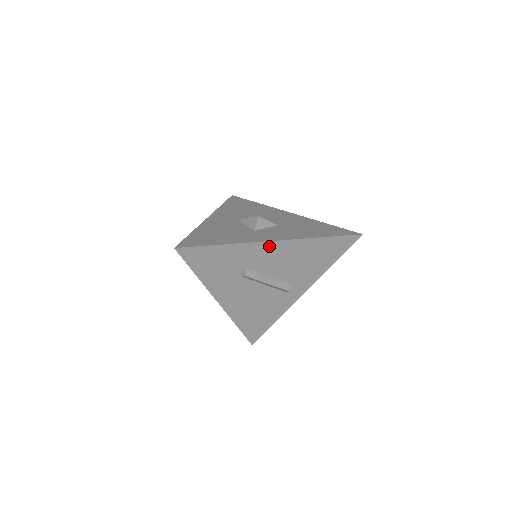
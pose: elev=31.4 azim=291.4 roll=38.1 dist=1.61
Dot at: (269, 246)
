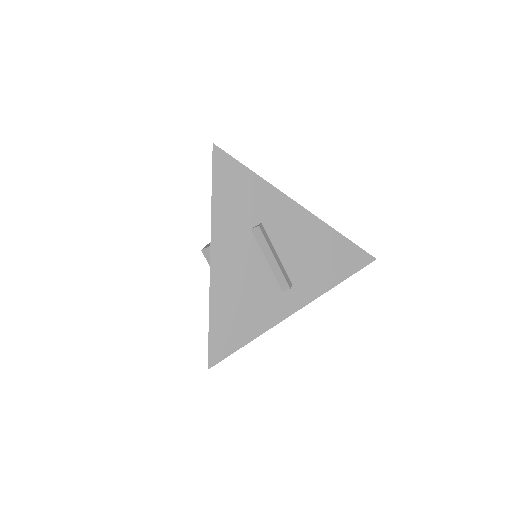
Dot at: (294, 209)
